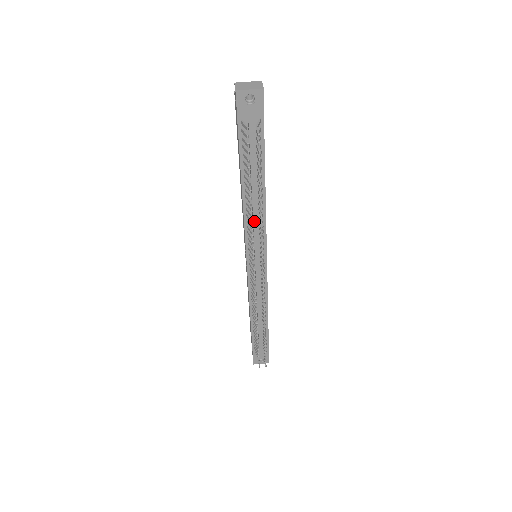
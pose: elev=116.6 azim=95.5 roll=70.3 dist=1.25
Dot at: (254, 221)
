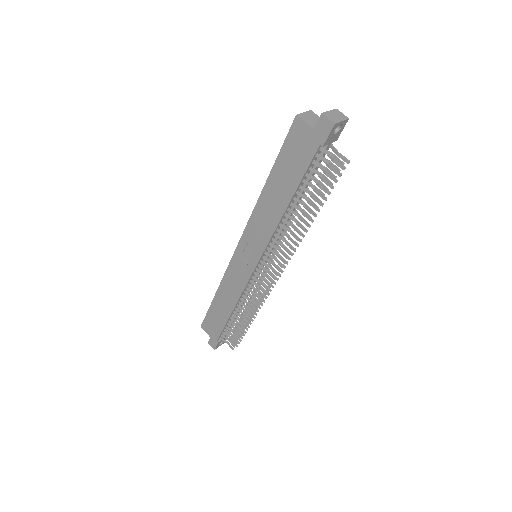
Dot at: occluded
